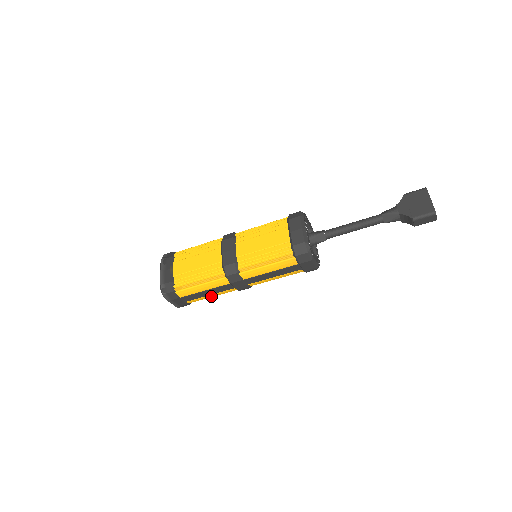
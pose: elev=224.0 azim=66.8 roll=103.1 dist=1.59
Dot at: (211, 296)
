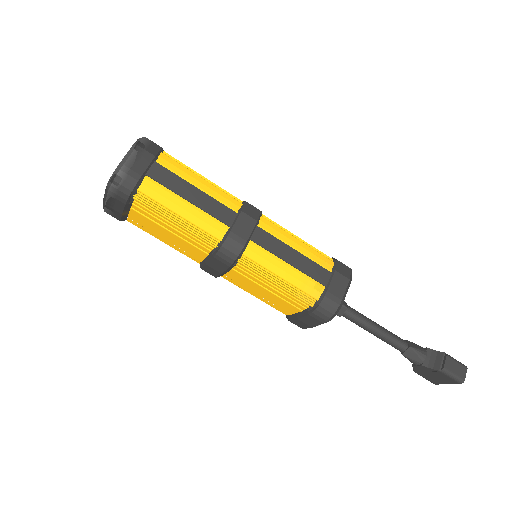
Dot at: (182, 209)
